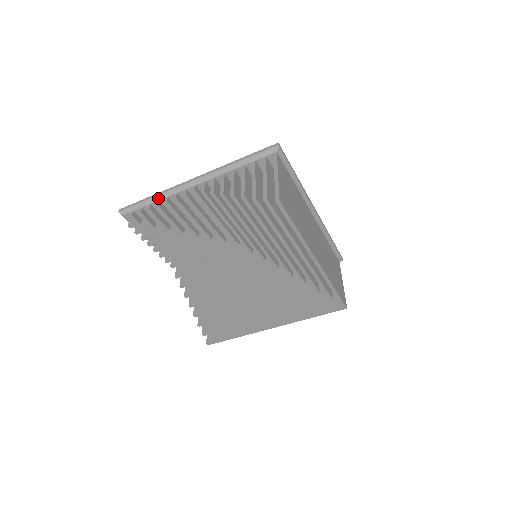
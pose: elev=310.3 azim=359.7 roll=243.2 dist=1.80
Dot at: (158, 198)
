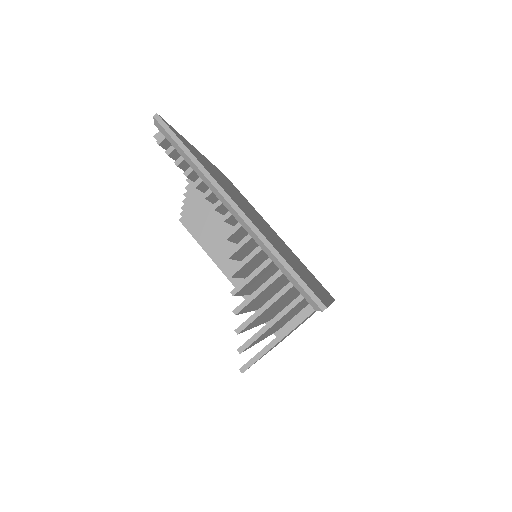
Dot at: (194, 167)
